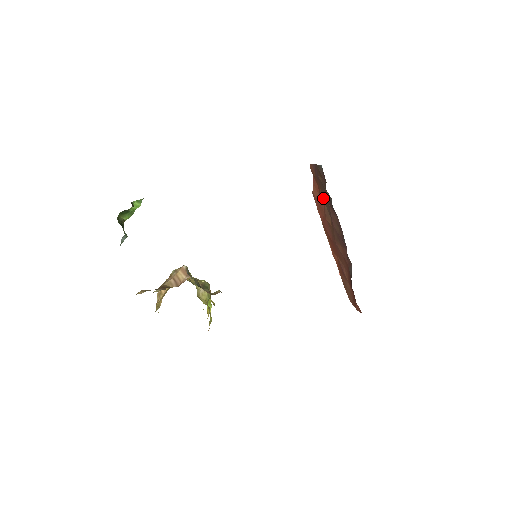
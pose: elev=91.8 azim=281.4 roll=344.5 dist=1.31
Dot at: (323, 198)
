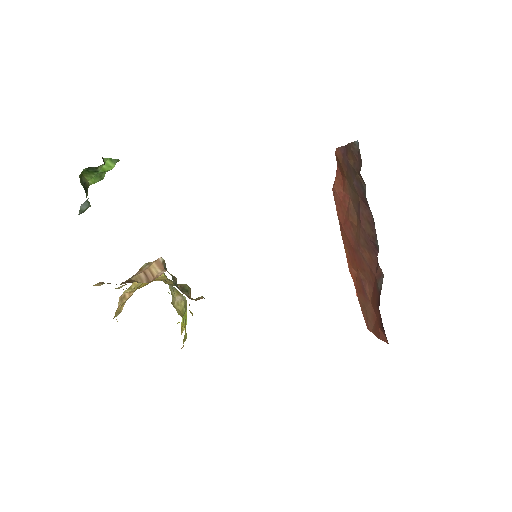
Dot at: (349, 192)
